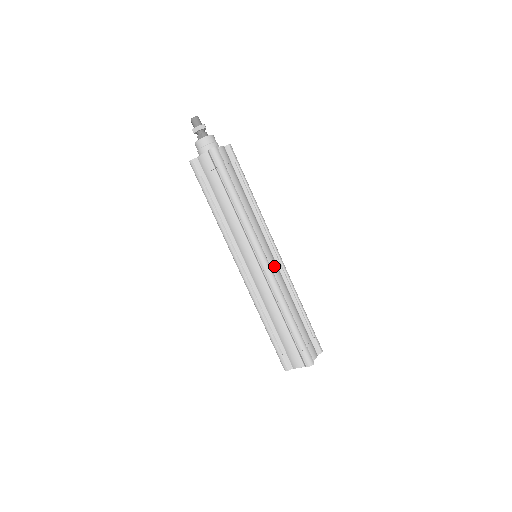
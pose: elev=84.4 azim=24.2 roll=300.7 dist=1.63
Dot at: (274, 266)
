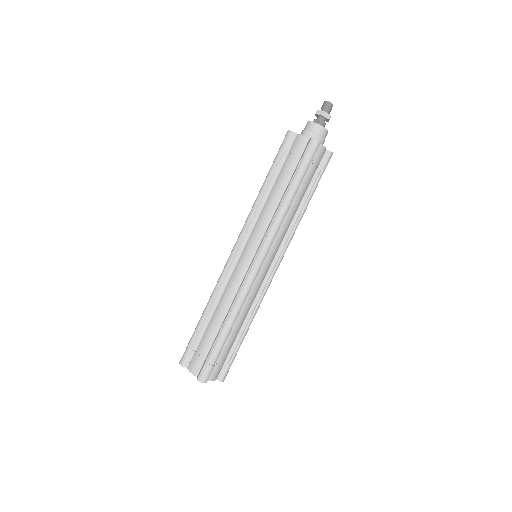
Dot at: (260, 279)
